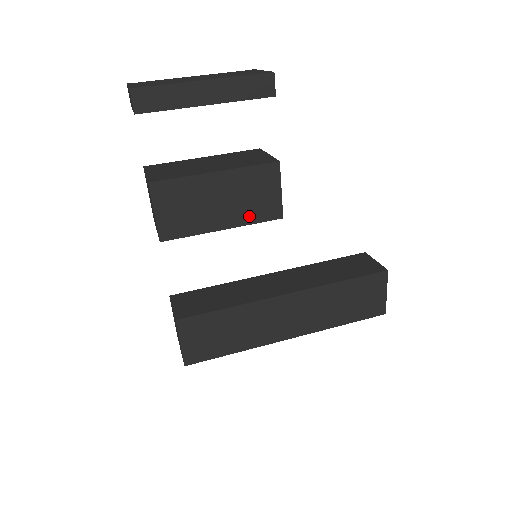
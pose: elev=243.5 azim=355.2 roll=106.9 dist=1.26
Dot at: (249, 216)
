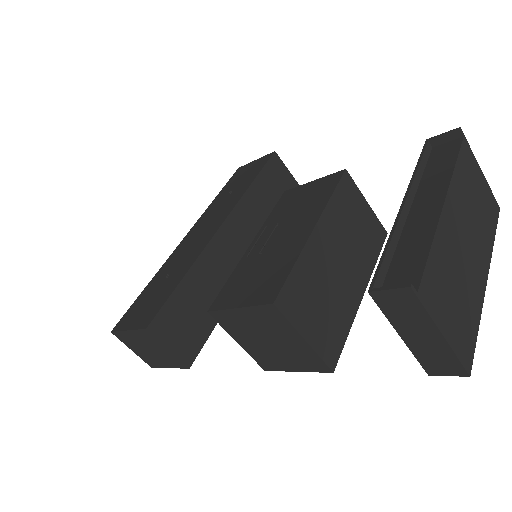
Dot at: occluded
